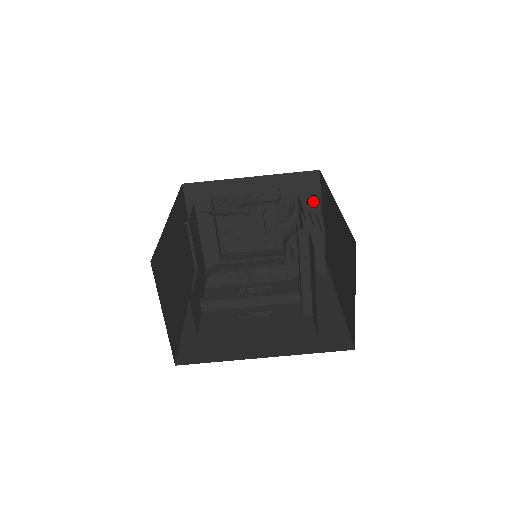
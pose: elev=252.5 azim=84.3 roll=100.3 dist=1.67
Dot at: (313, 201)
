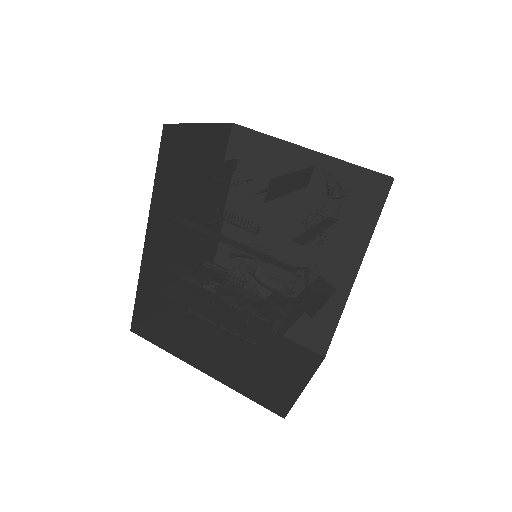
Dot at: (304, 372)
